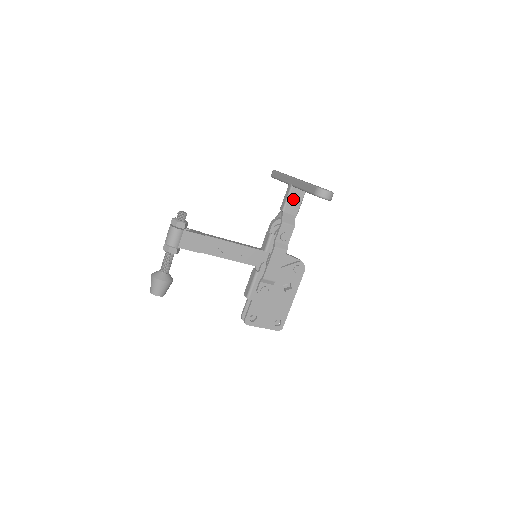
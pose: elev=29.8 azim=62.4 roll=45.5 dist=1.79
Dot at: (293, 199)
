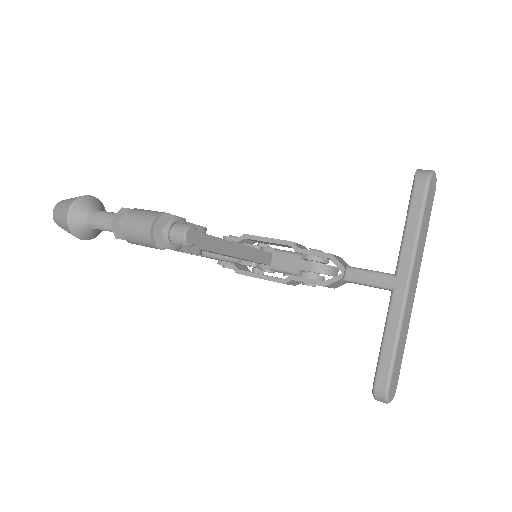
Dot at: occluded
